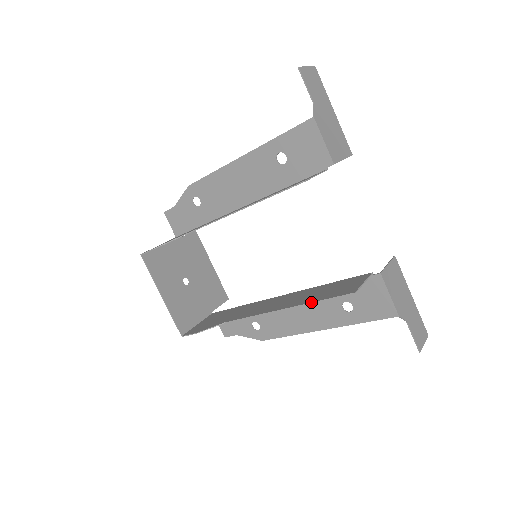
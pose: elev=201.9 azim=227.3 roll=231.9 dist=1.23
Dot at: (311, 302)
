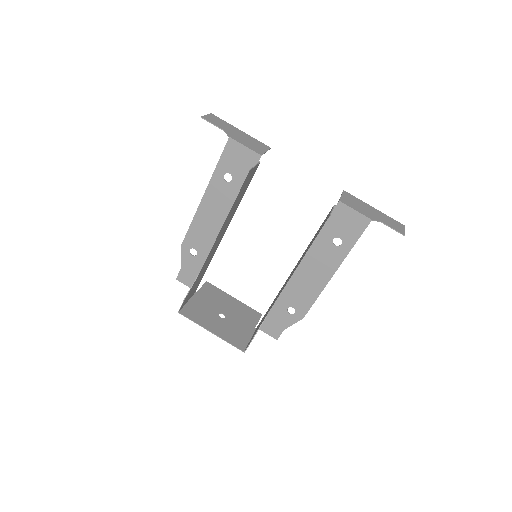
Dot at: (309, 248)
